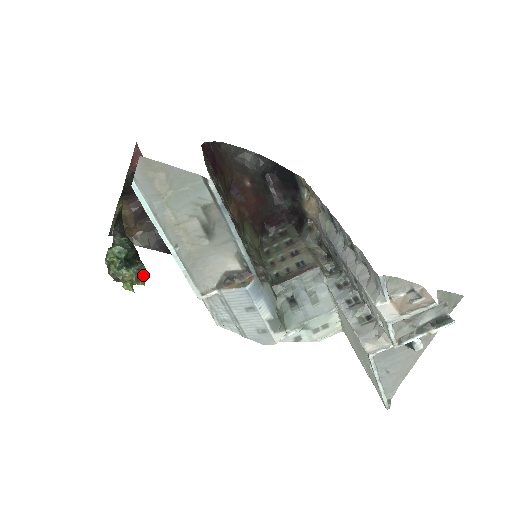
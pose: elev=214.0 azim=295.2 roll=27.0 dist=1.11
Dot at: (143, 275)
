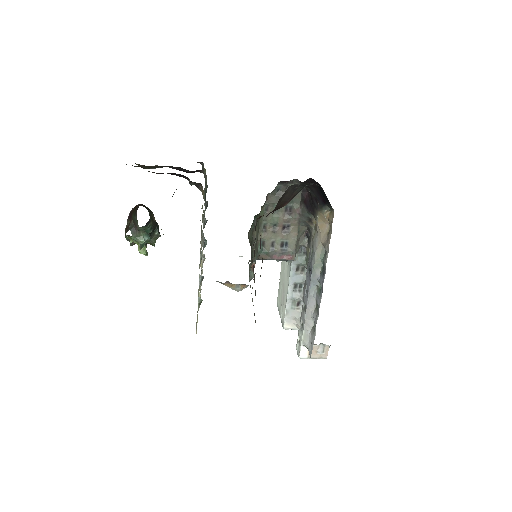
Dot at: occluded
